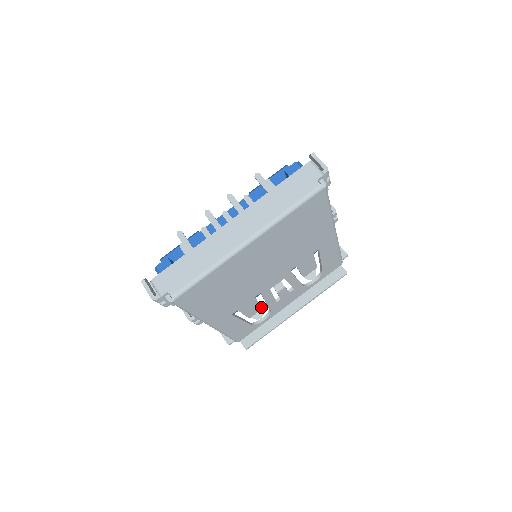
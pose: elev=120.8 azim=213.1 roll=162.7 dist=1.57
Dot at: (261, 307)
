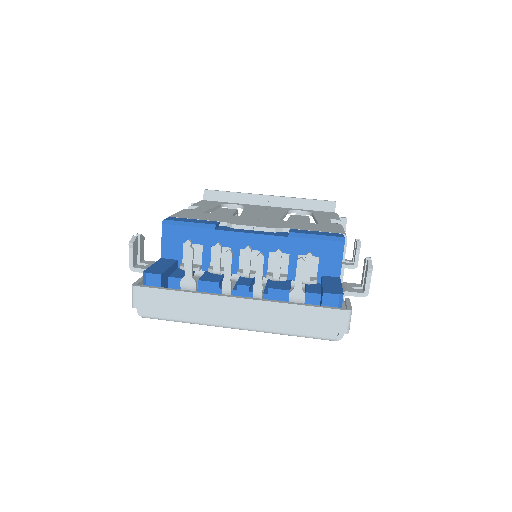
Dot at: occluded
